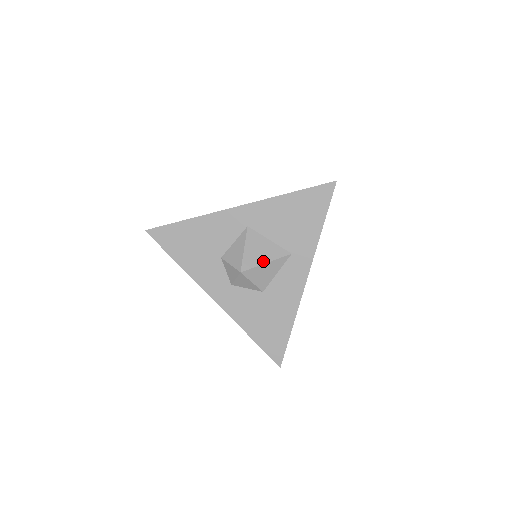
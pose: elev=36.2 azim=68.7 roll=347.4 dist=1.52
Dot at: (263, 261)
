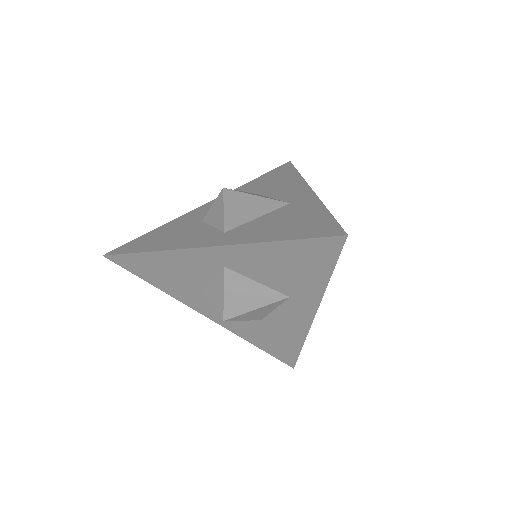
Dot at: (251, 308)
